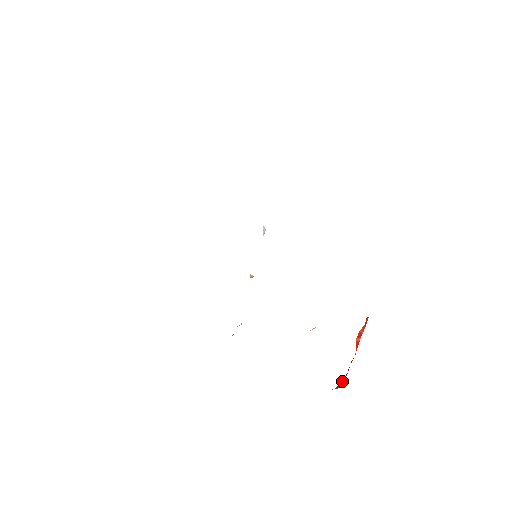
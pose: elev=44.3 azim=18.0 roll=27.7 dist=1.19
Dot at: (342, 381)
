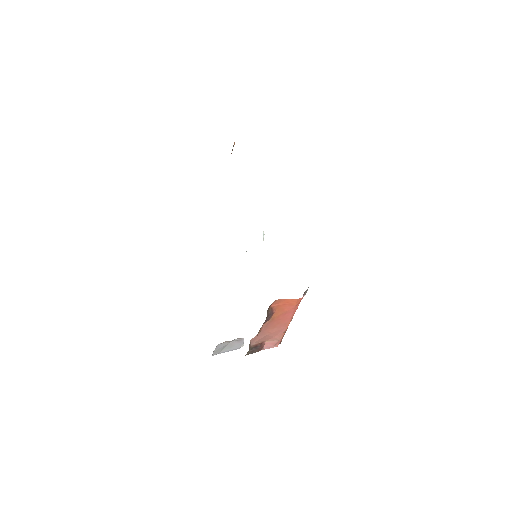
Dot at: occluded
